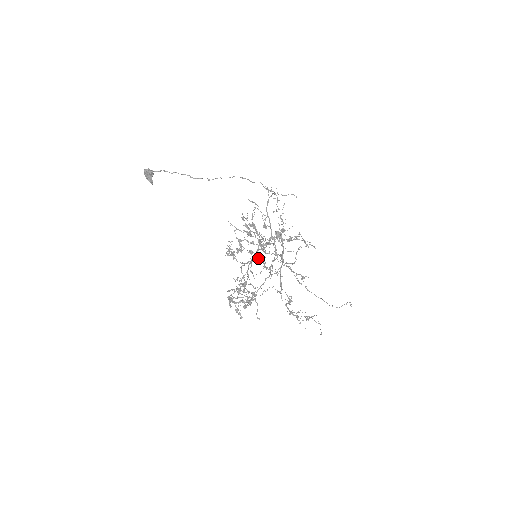
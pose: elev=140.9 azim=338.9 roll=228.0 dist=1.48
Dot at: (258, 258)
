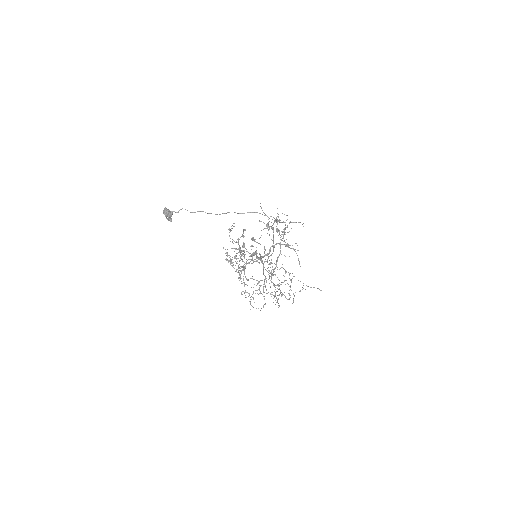
Dot at: (260, 291)
